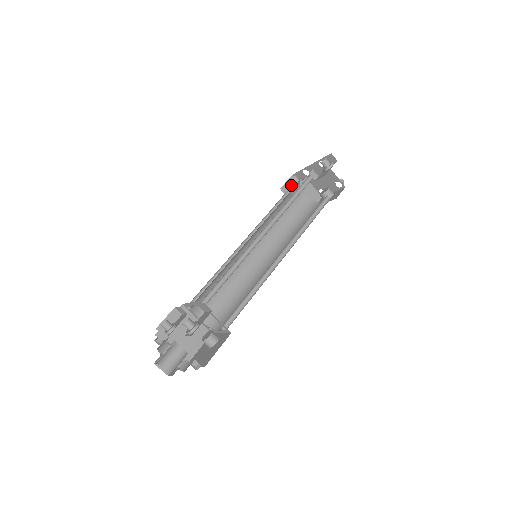
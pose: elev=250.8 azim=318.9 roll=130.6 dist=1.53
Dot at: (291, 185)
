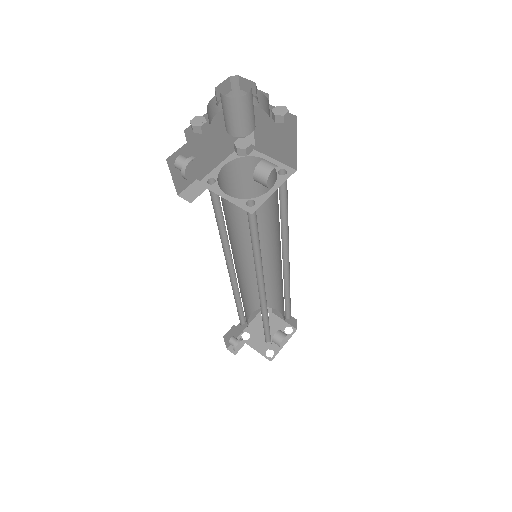
Dot at: occluded
